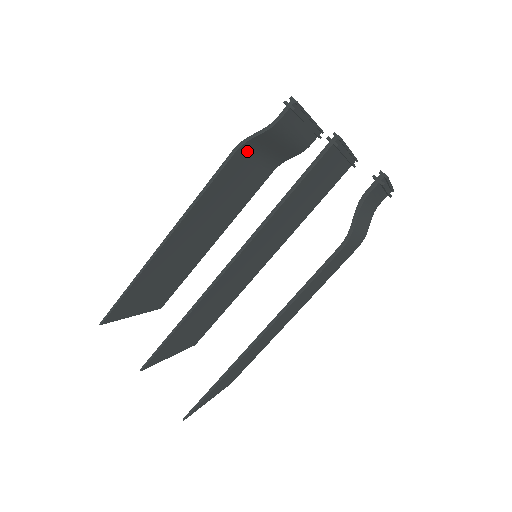
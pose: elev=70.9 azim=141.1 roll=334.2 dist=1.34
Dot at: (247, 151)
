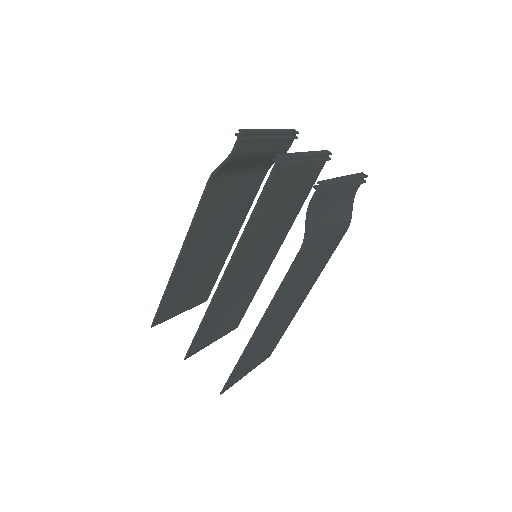
Dot at: (222, 176)
